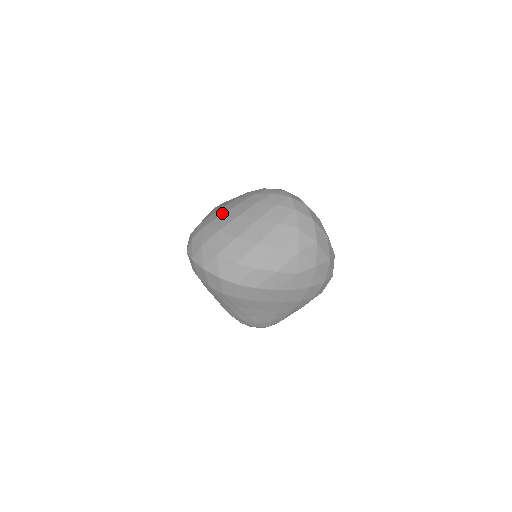
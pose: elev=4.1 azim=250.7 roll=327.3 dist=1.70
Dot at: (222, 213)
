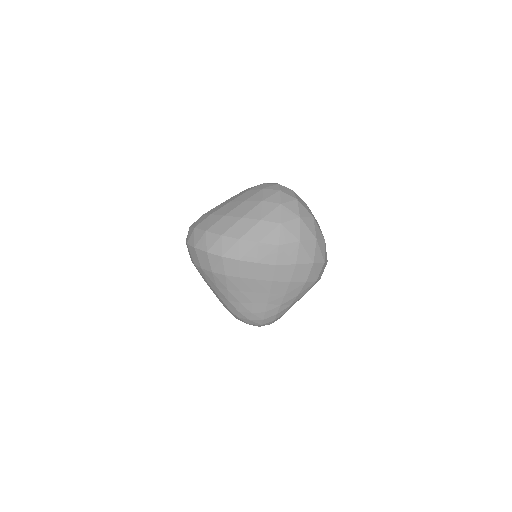
Dot at: (218, 205)
